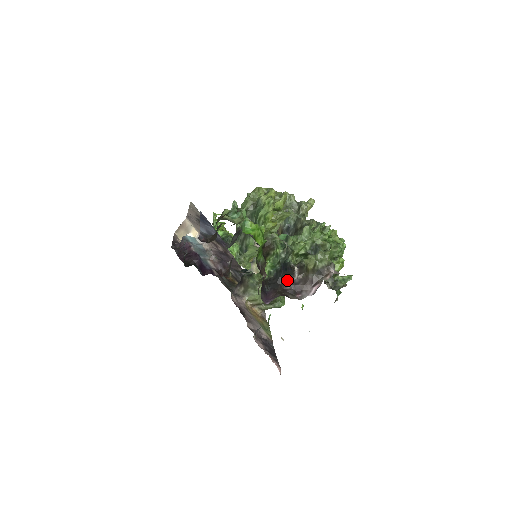
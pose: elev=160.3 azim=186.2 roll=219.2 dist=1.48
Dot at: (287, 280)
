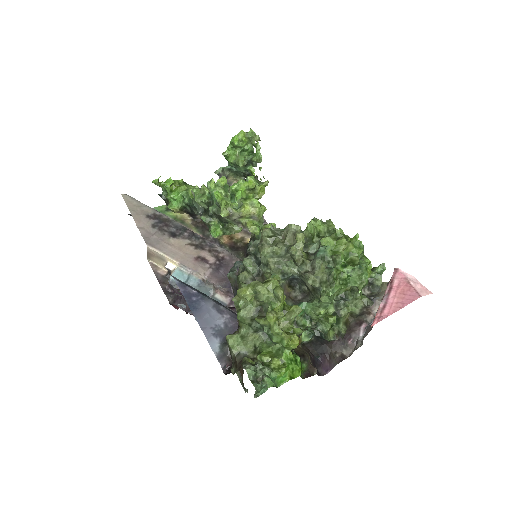
Dot at: occluded
